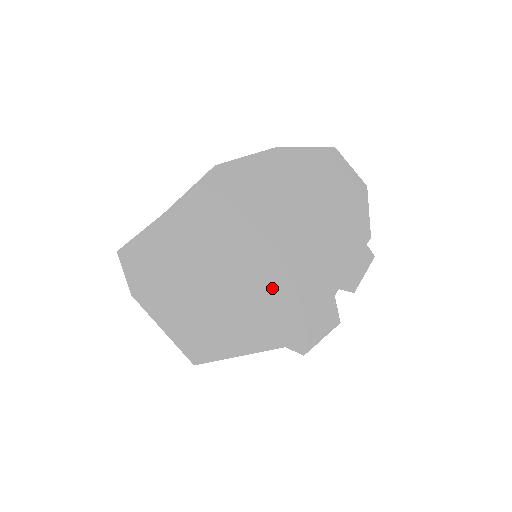
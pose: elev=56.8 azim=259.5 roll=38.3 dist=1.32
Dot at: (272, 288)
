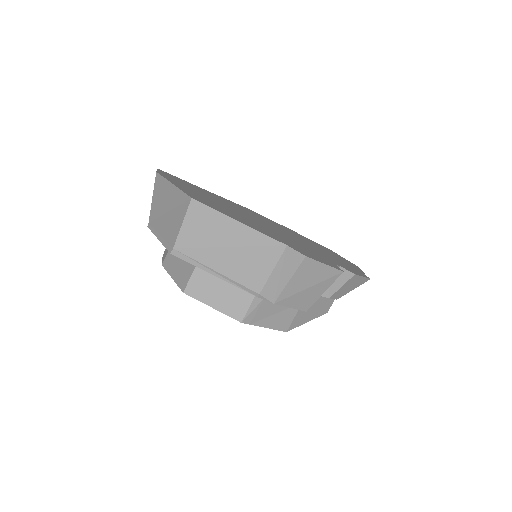
Dot at: (278, 234)
